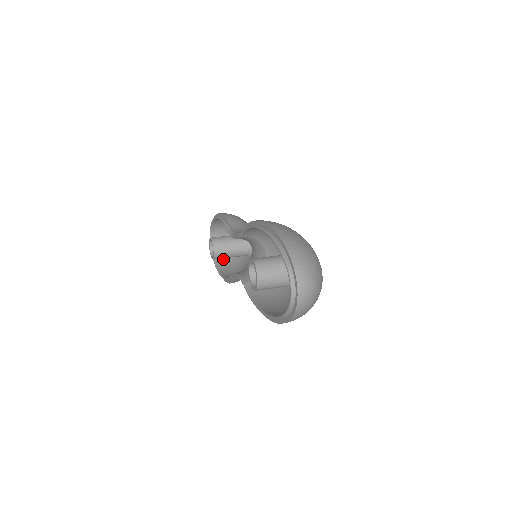
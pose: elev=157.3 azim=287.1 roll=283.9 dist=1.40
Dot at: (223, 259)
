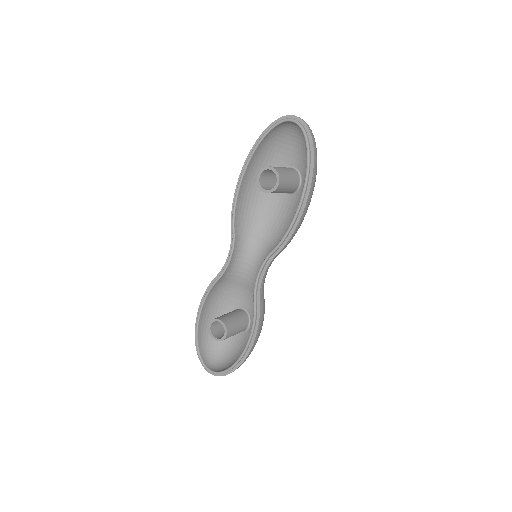
Dot at: (232, 364)
